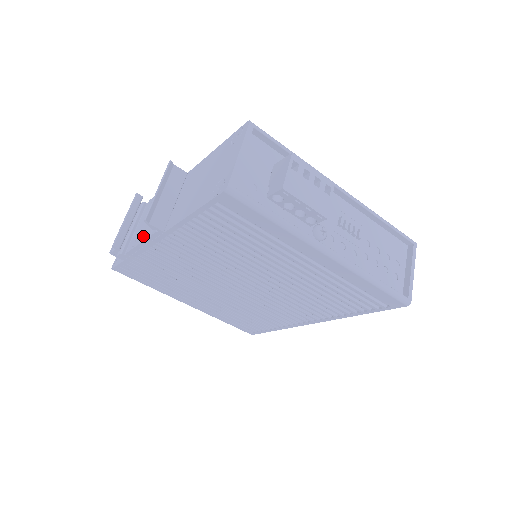
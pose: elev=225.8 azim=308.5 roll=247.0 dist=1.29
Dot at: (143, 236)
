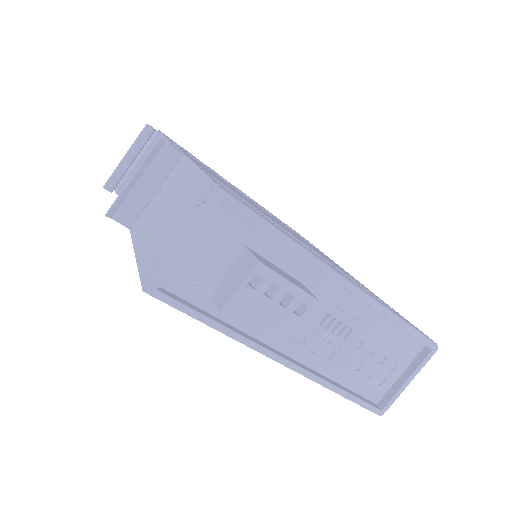
Dot at: occluded
